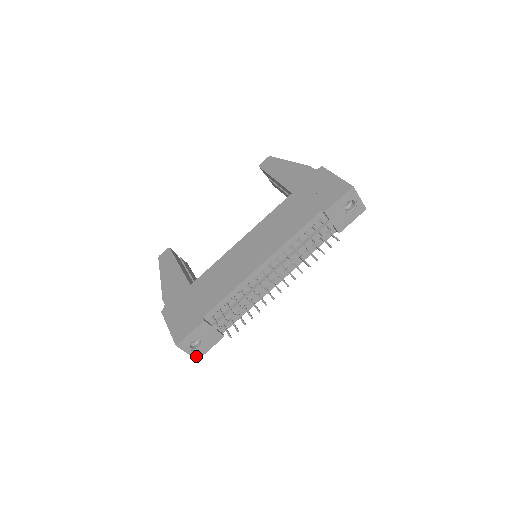
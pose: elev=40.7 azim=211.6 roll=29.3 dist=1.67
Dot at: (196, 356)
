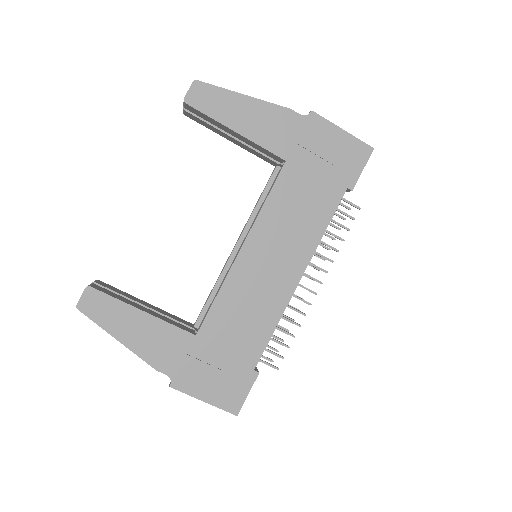
Dot at: occluded
